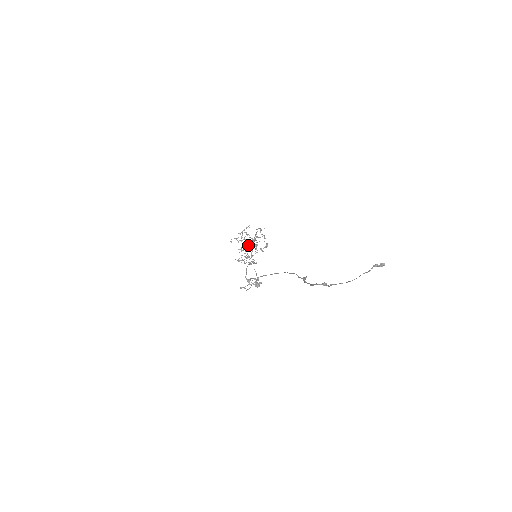
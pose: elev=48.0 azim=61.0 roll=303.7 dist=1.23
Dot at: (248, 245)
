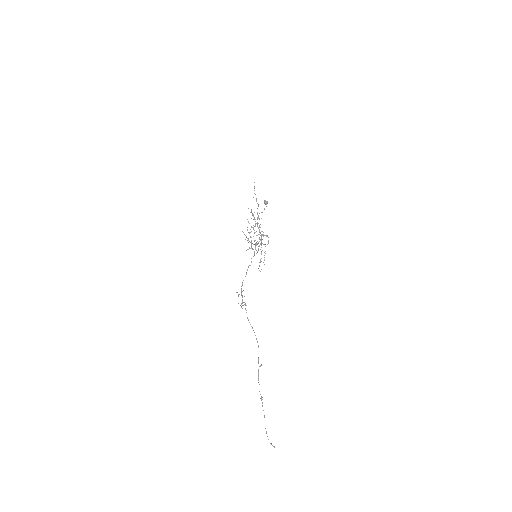
Dot at: occluded
